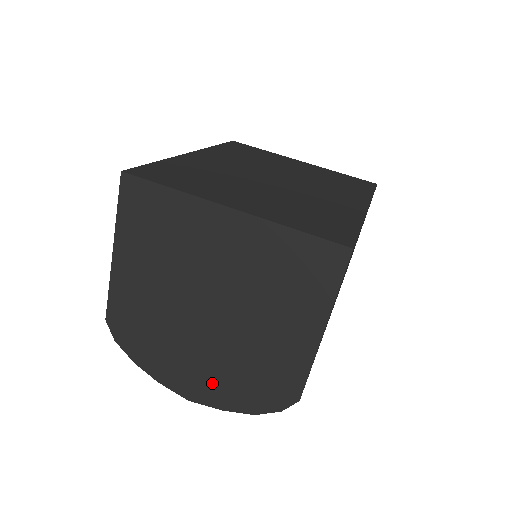
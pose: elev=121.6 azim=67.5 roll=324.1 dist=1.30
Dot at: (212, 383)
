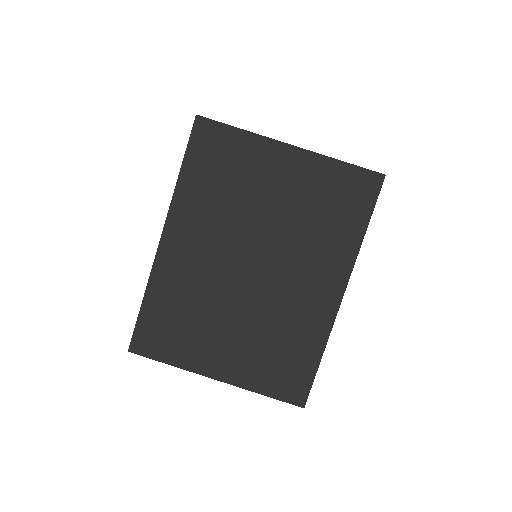
Dot at: occluded
